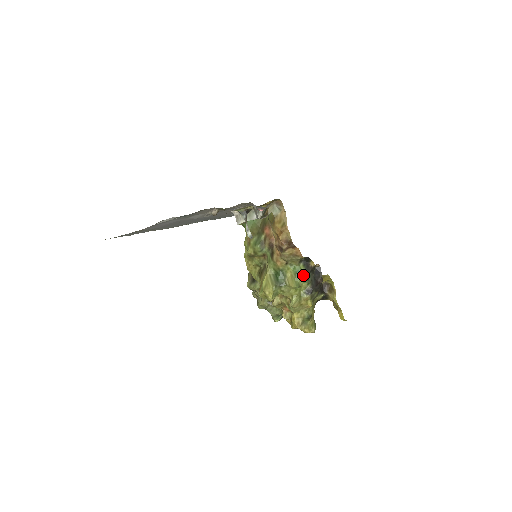
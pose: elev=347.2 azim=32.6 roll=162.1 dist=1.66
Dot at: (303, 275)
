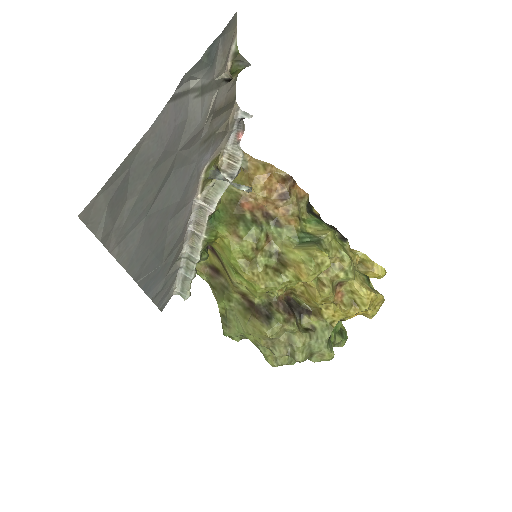
Dot at: (323, 223)
